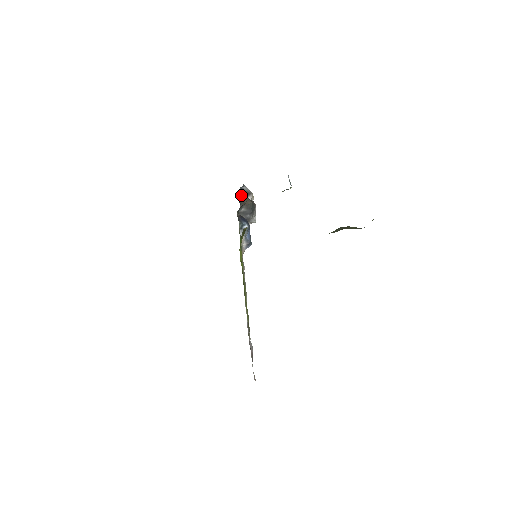
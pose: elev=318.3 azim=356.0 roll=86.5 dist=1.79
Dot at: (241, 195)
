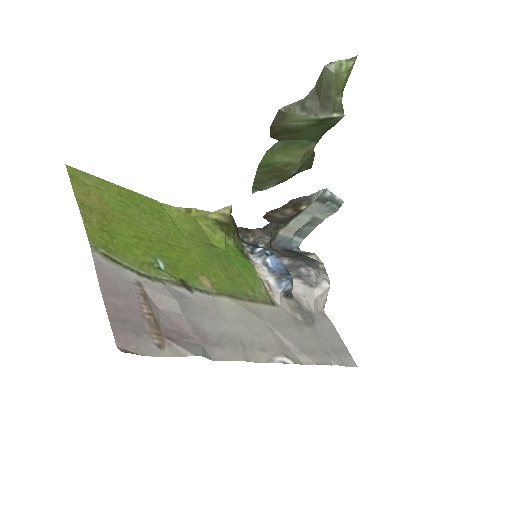
Dot at: (287, 253)
